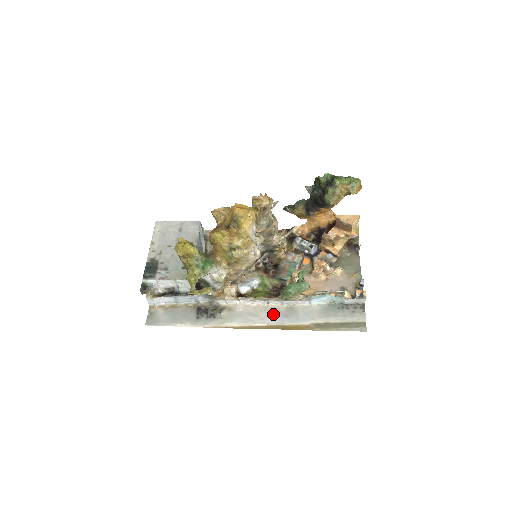
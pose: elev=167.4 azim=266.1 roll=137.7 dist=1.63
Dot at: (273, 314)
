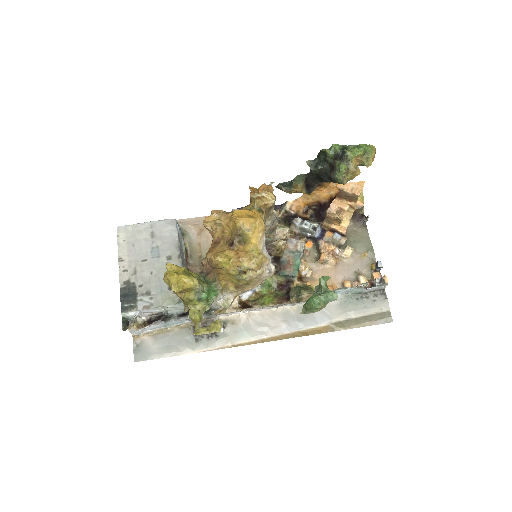
Dot at: (285, 320)
